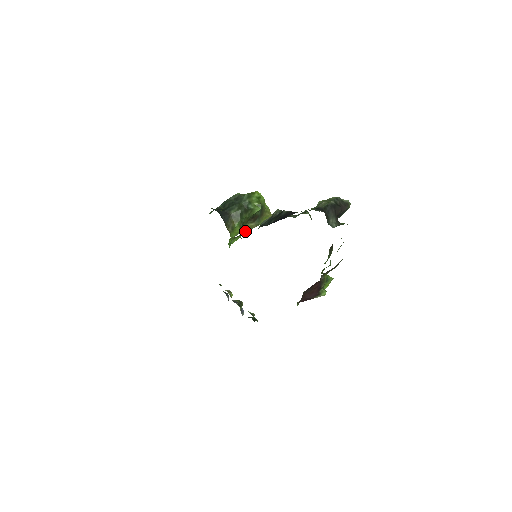
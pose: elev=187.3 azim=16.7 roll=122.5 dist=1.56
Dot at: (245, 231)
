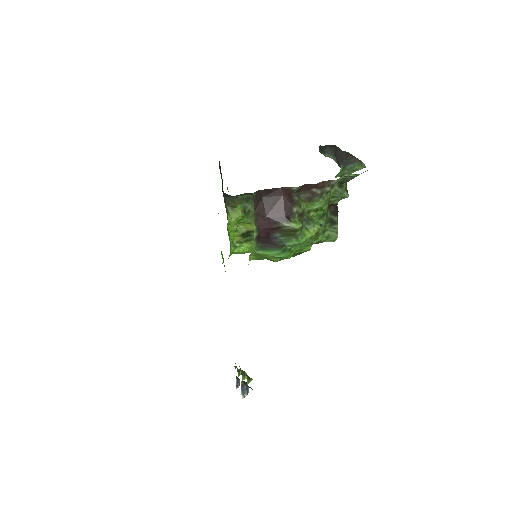
Dot at: (252, 231)
